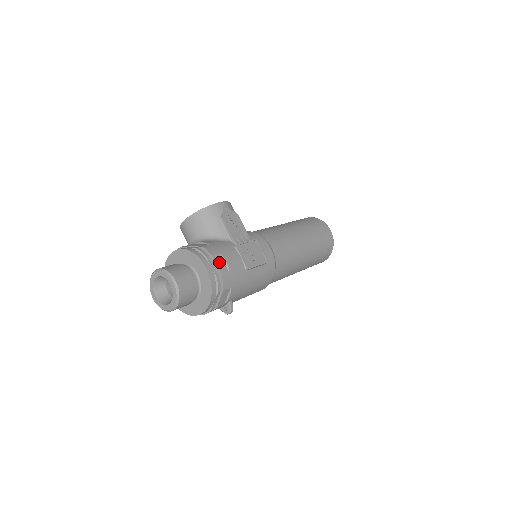
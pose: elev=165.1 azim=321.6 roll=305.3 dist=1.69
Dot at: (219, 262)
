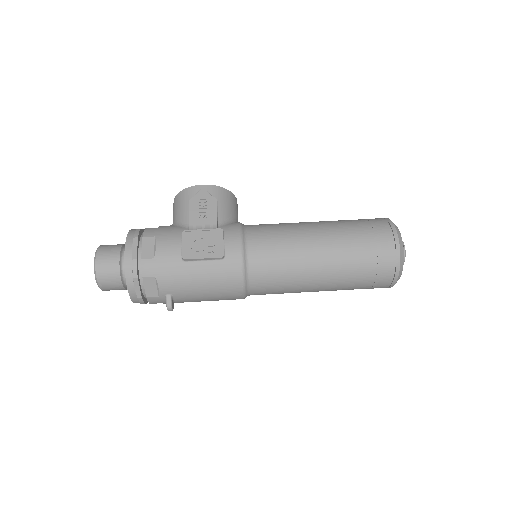
Dot at: (147, 245)
